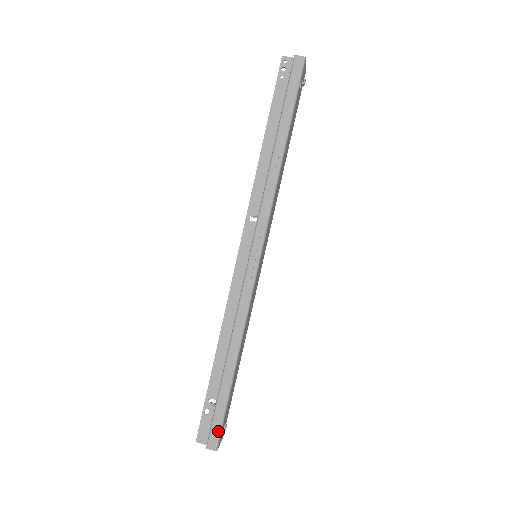
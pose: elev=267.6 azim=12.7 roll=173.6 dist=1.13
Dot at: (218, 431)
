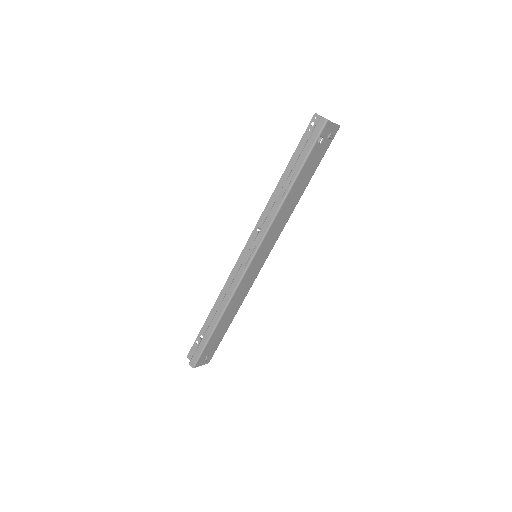
Dot at: (197, 357)
